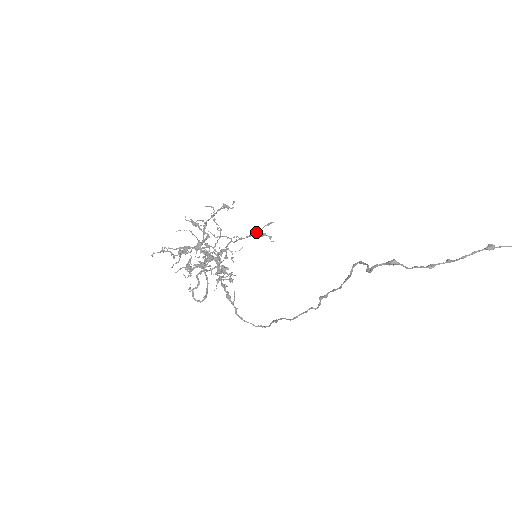
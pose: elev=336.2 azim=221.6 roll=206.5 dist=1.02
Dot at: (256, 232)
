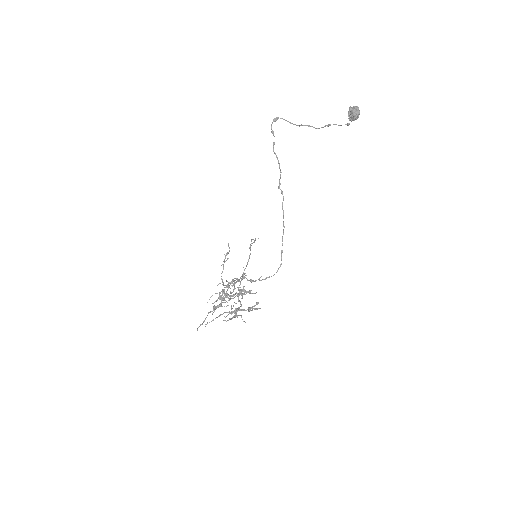
Dot at: (250, 250)
